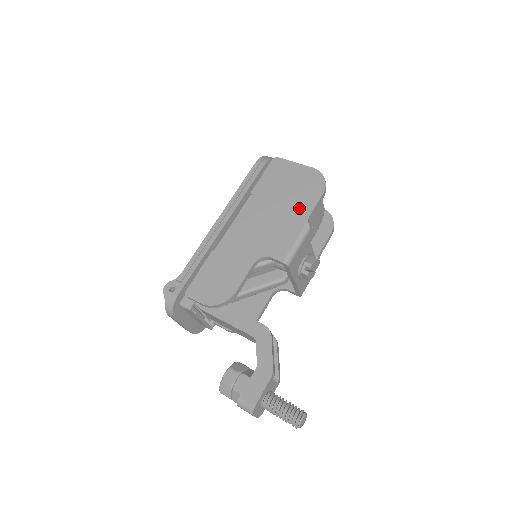
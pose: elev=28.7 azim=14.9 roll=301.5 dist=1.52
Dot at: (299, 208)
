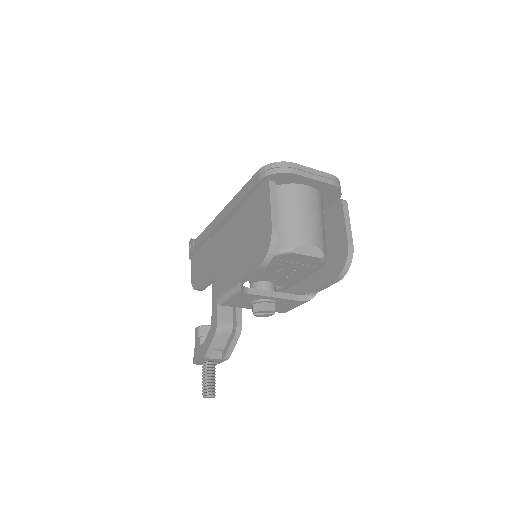
Dot at: (243, 262)
